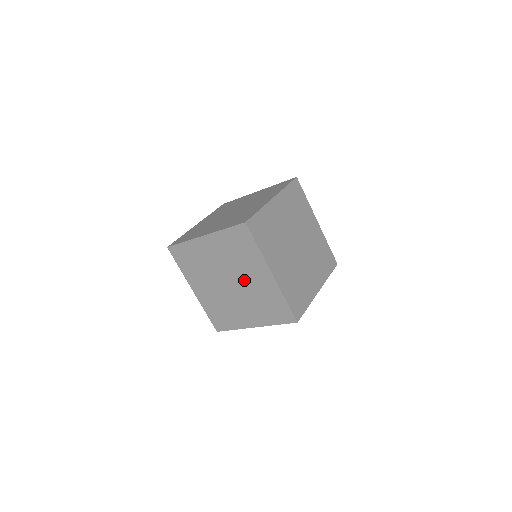
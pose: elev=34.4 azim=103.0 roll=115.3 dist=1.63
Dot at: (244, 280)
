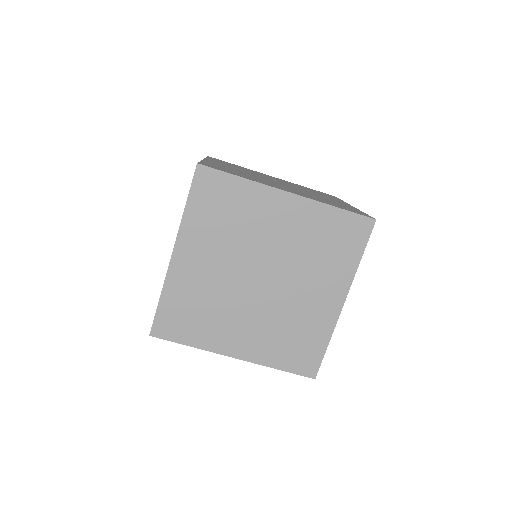
Dot at: occluded
